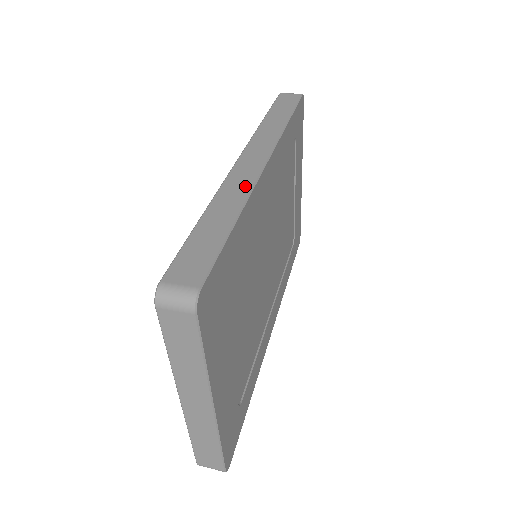
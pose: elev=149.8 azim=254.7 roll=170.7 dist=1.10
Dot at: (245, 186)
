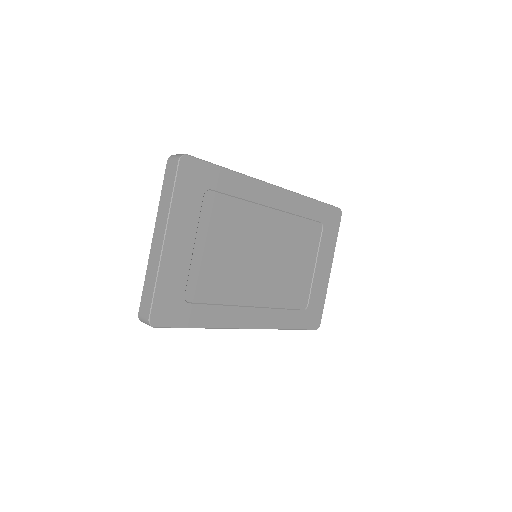
Dot at: occluded
